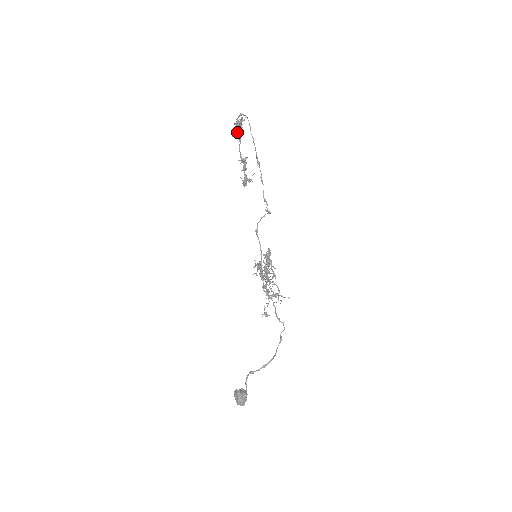
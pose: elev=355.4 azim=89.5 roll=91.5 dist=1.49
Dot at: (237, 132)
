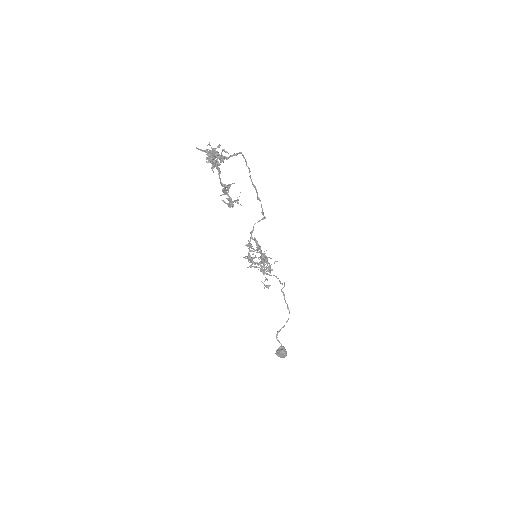
Dot at: (215, 164)
